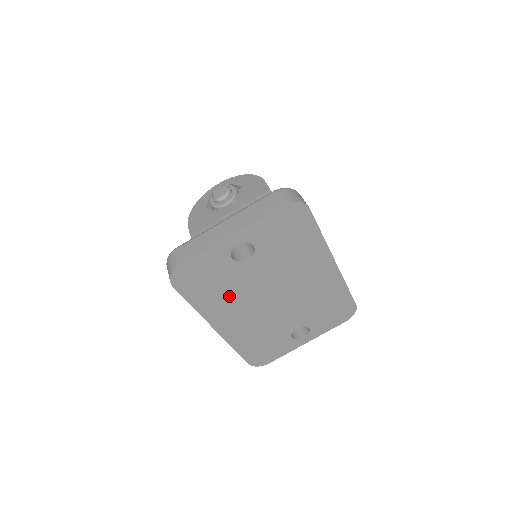
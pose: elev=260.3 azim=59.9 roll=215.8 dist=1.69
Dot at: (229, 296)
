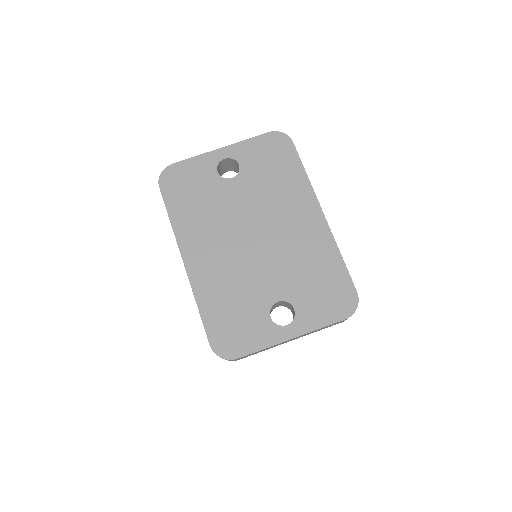
Dot at: (207, 217)
